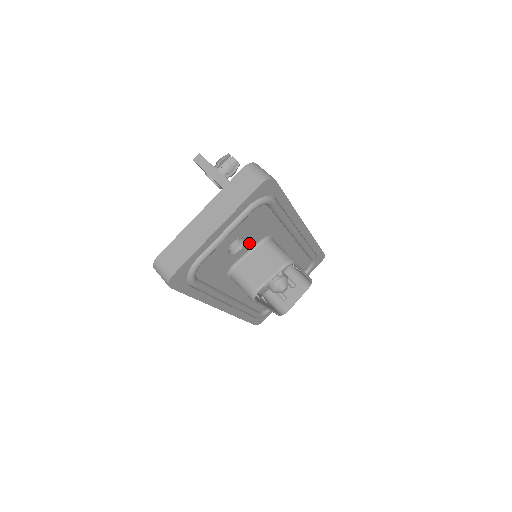
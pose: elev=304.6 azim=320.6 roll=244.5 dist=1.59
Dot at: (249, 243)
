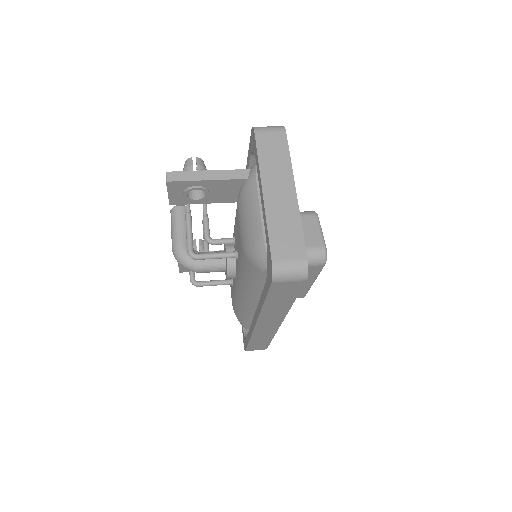
Dot at: occluded
